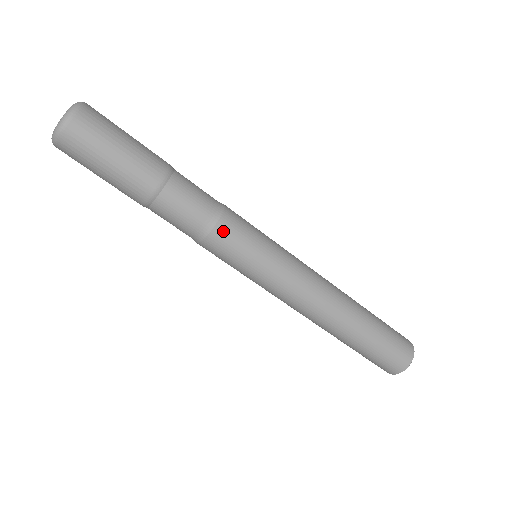
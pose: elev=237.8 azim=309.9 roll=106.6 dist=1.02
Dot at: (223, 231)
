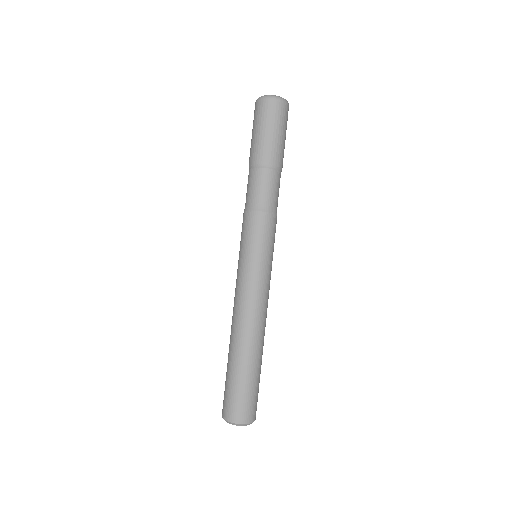
Dot at: (276, 221)
